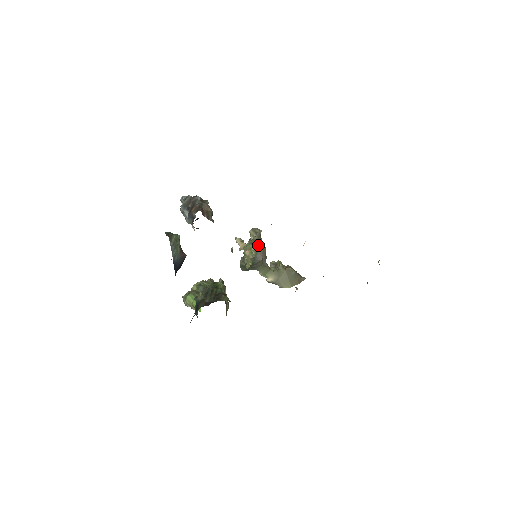
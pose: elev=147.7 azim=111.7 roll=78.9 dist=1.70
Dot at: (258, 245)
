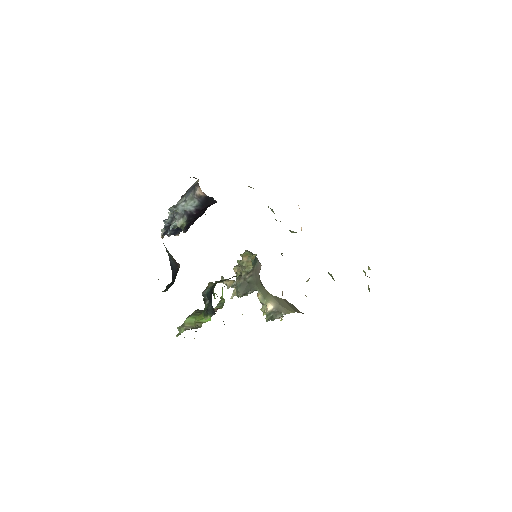
Dot at: occluded
